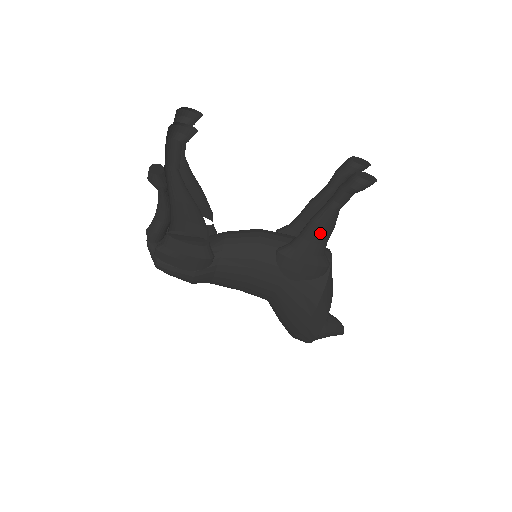
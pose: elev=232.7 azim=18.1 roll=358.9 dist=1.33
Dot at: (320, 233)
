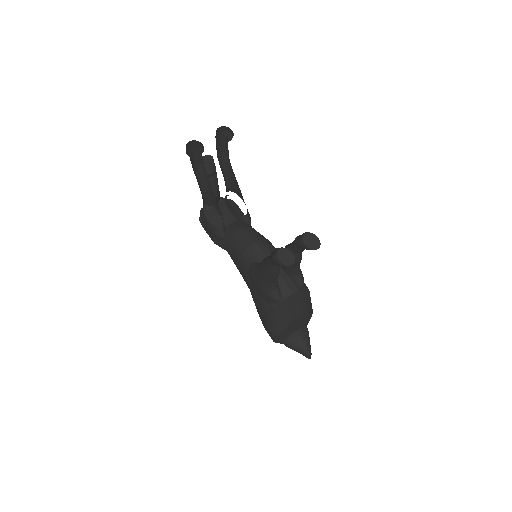
Dot at: (264, 272)
